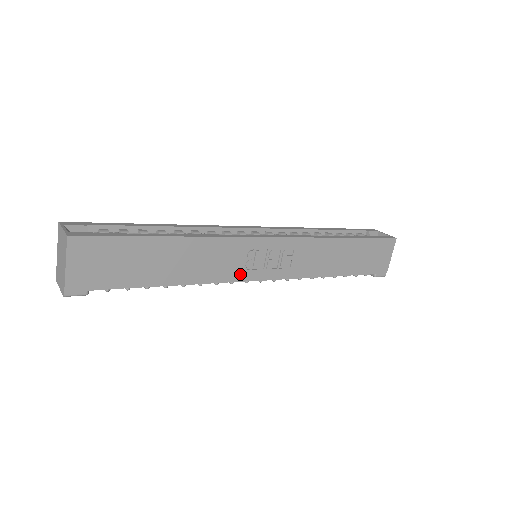
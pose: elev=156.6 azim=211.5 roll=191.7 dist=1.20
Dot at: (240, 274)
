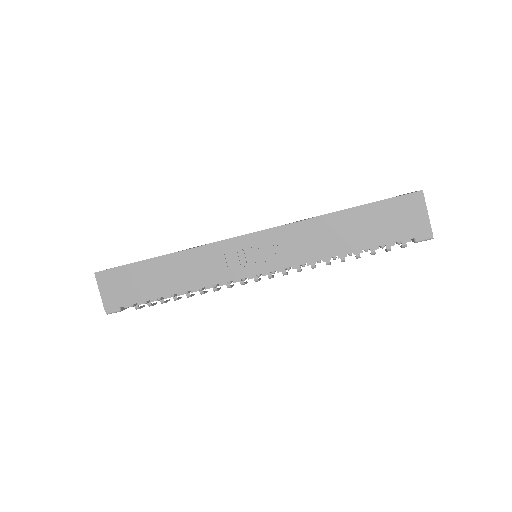
Dot at: (232, 273)
